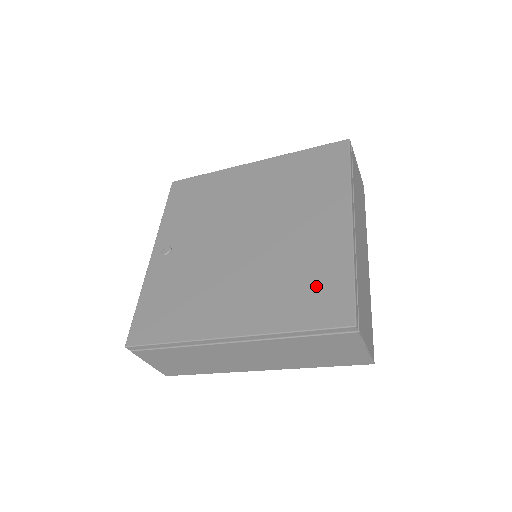
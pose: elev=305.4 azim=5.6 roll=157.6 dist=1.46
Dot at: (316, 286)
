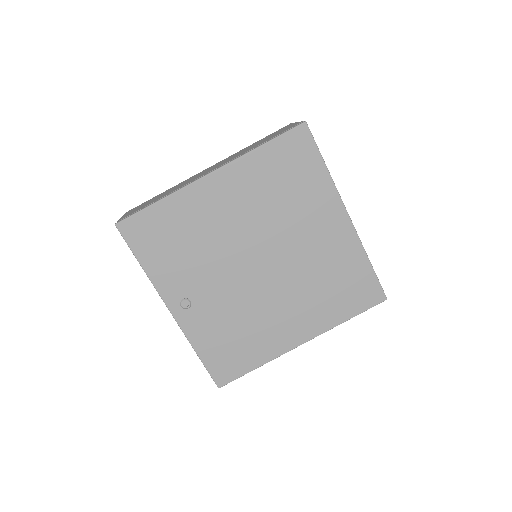
Dot at: (348, 284)
